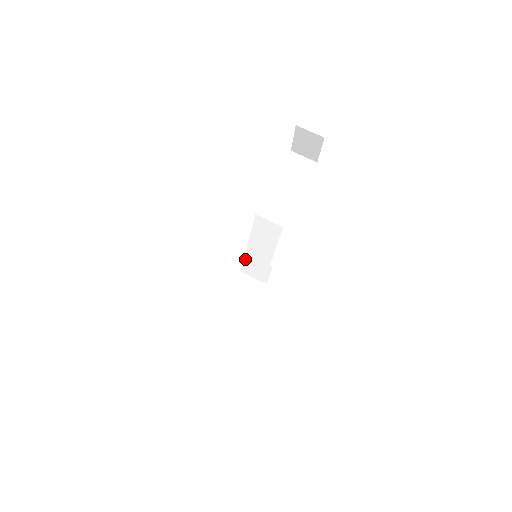
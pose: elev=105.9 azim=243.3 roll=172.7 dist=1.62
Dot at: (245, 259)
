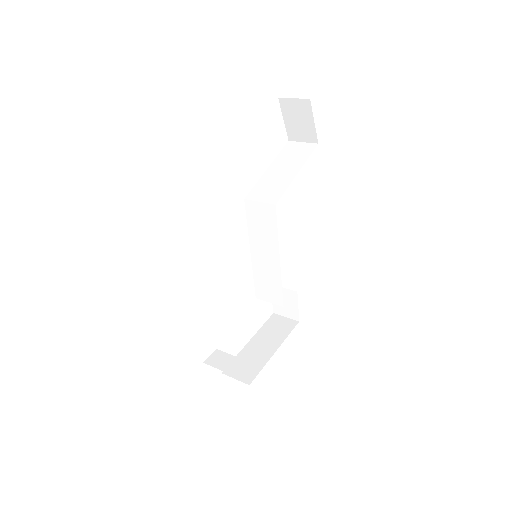
Dot at: (254, 275)
